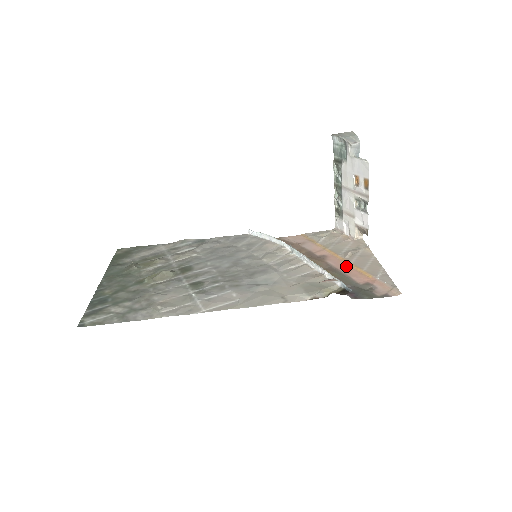
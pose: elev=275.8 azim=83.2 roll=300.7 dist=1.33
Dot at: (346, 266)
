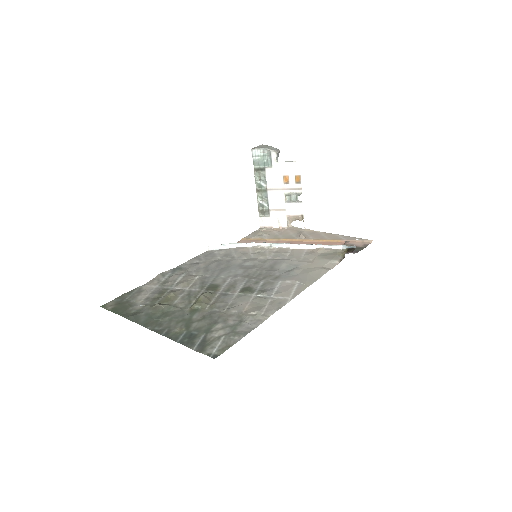
Dot at: (313, 242)
